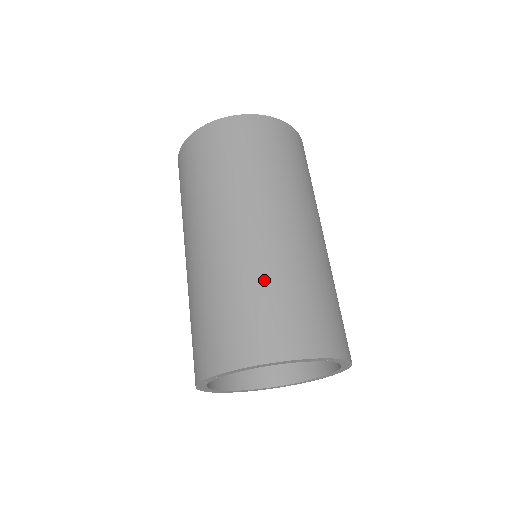
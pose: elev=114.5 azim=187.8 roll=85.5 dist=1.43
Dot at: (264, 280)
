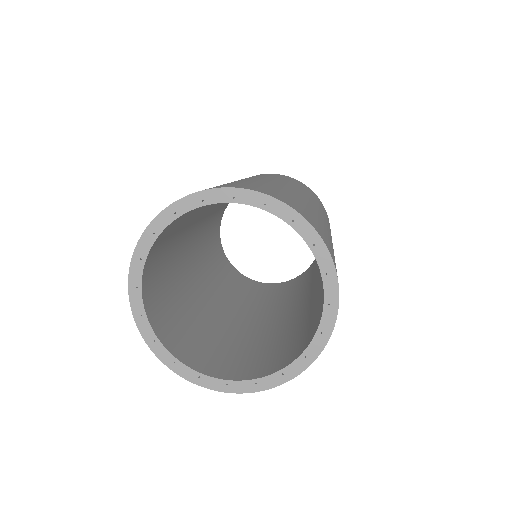
Dot at: occluded
